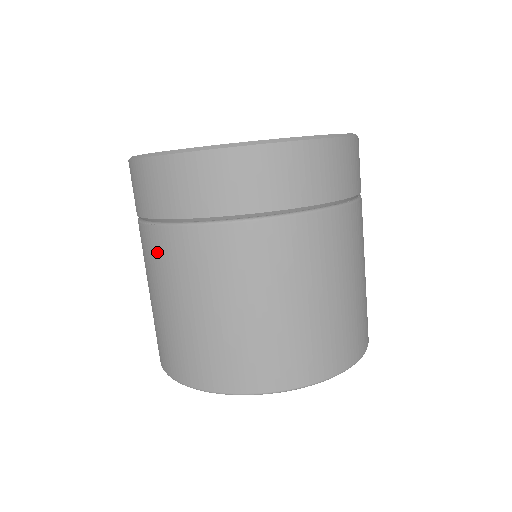
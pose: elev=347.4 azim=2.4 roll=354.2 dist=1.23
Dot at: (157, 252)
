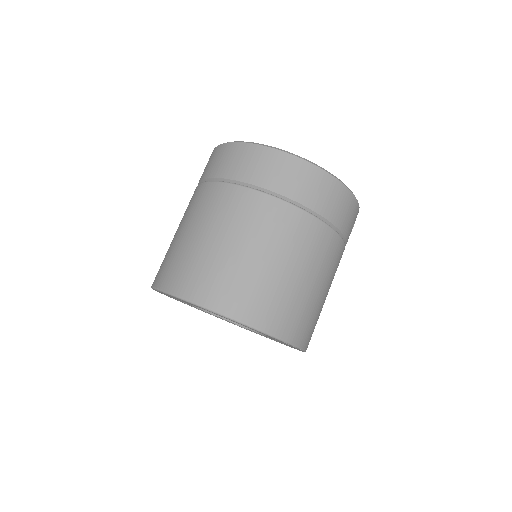
Dot at: (201, 198)
